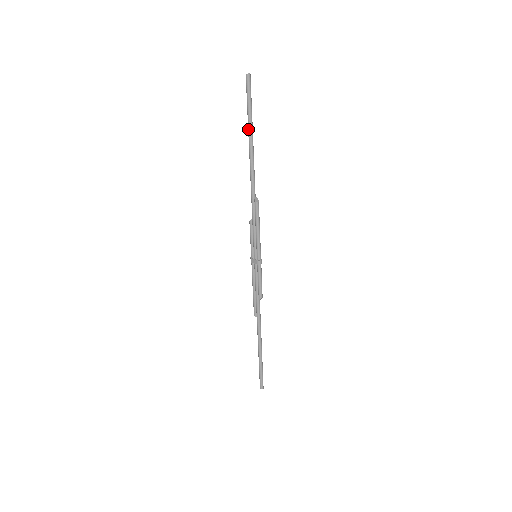
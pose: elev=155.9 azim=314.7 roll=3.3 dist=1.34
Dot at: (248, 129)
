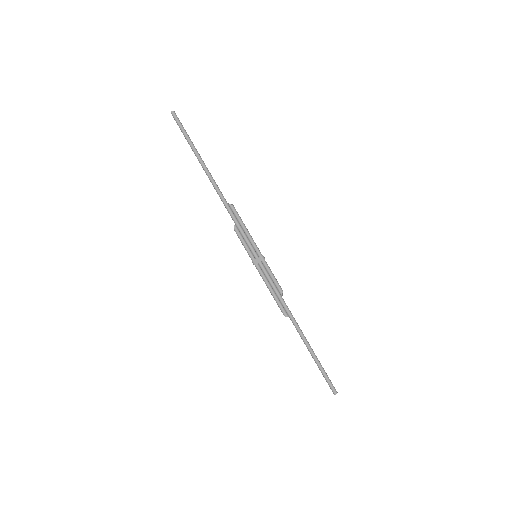
Dot at: (194, 151)
